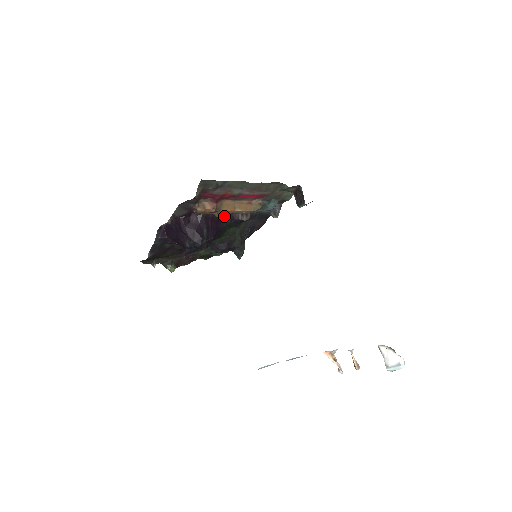
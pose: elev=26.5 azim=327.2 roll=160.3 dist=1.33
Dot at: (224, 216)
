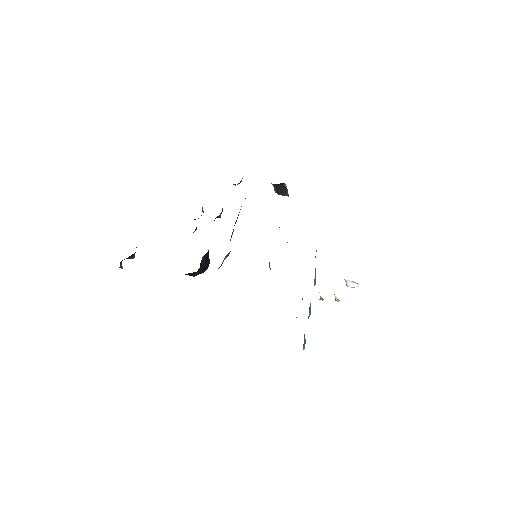
Dot at: occluded
